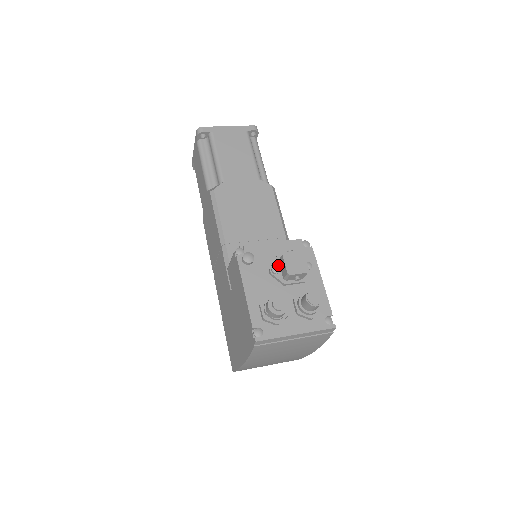
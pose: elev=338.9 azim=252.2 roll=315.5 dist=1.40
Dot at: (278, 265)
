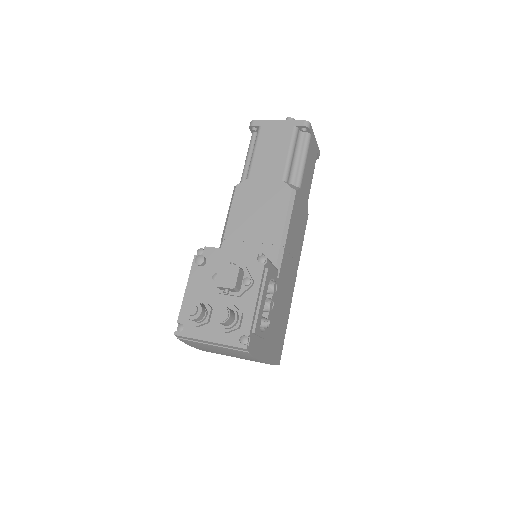
Dot at: occluded
